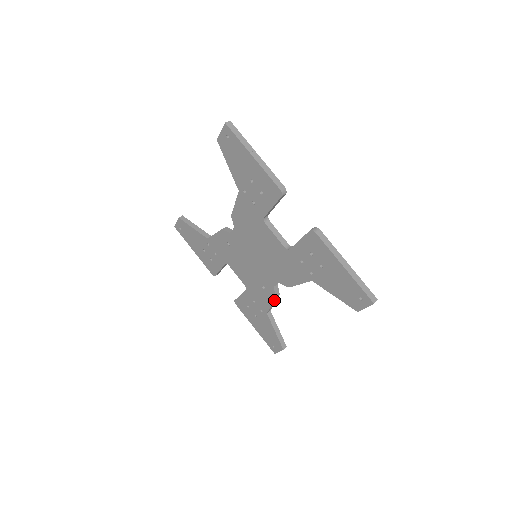
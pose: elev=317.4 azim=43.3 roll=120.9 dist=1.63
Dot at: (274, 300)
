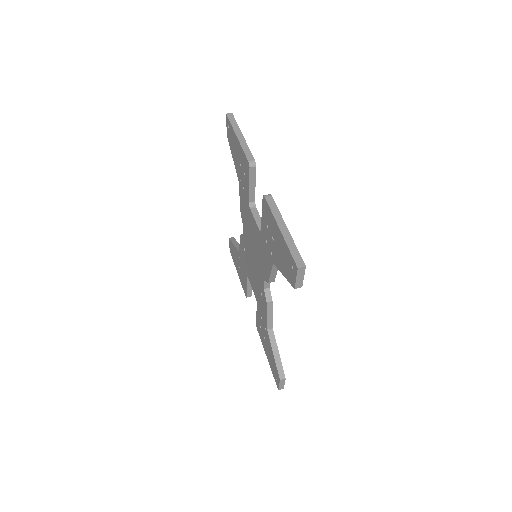
Dot at: (267, 308)
